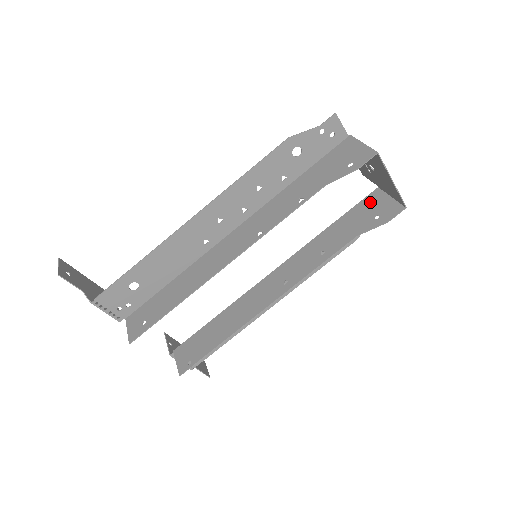
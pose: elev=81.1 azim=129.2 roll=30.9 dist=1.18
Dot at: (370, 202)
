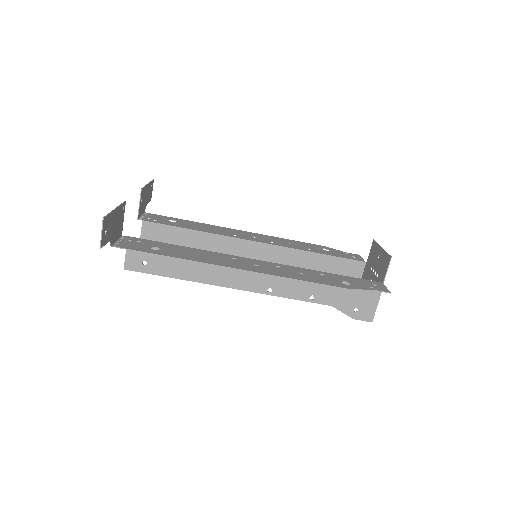
Dot at: (351, 268)
